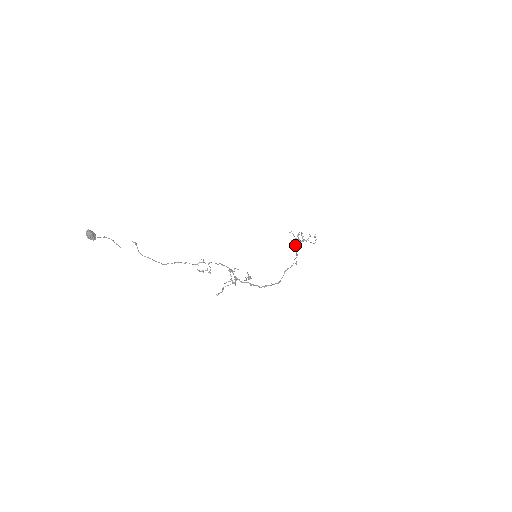
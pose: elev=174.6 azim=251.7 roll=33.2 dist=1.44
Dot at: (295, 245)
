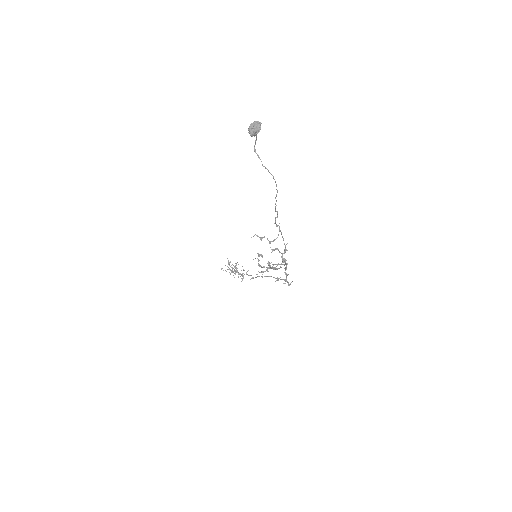
Dot at: occluded
